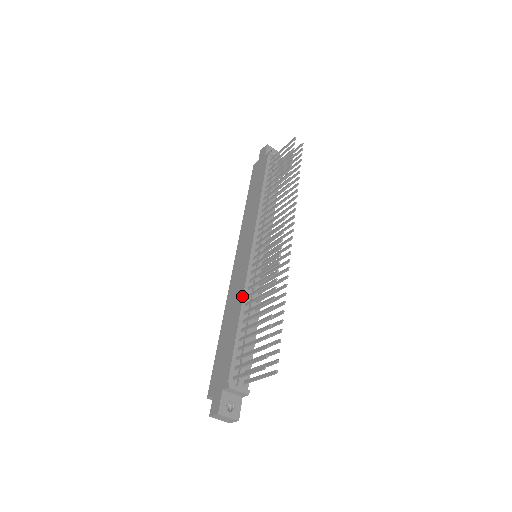
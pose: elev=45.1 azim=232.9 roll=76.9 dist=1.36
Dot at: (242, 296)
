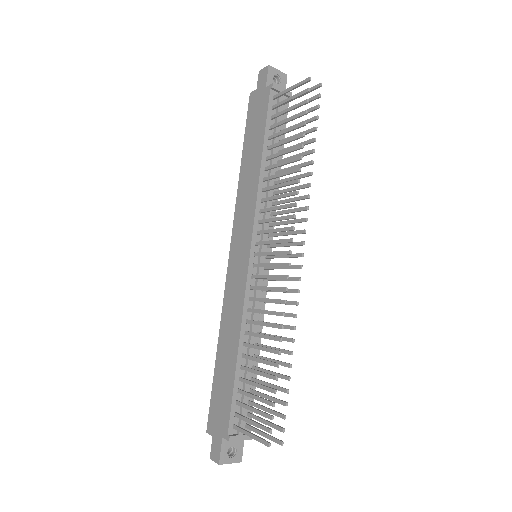
Dot at: (240, 322)
